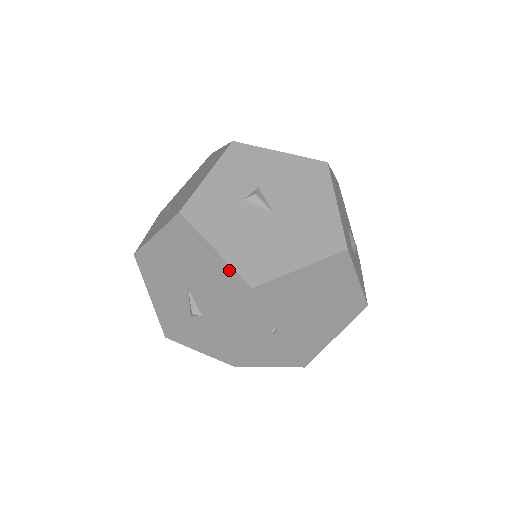
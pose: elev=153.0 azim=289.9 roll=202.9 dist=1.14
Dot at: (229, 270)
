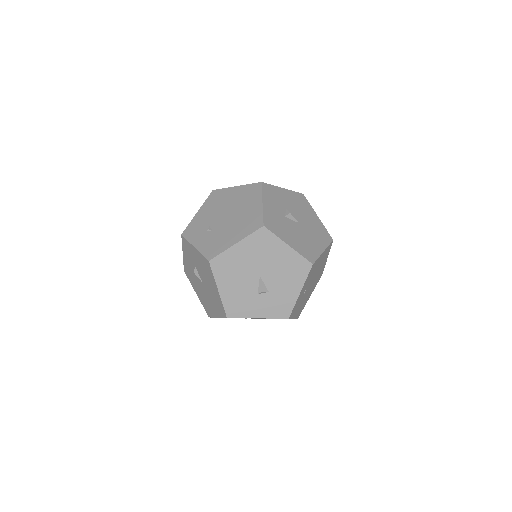
Dot at: (298, 256)
